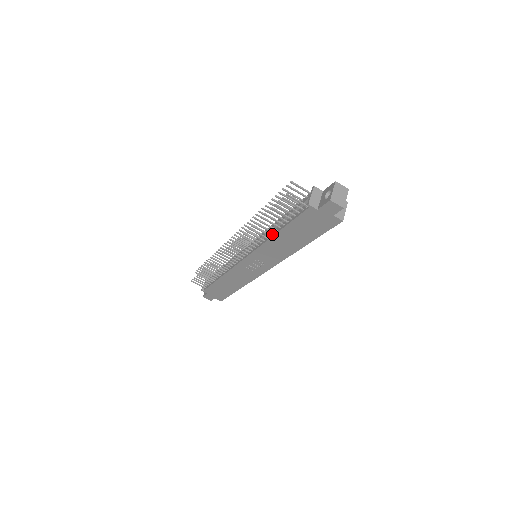
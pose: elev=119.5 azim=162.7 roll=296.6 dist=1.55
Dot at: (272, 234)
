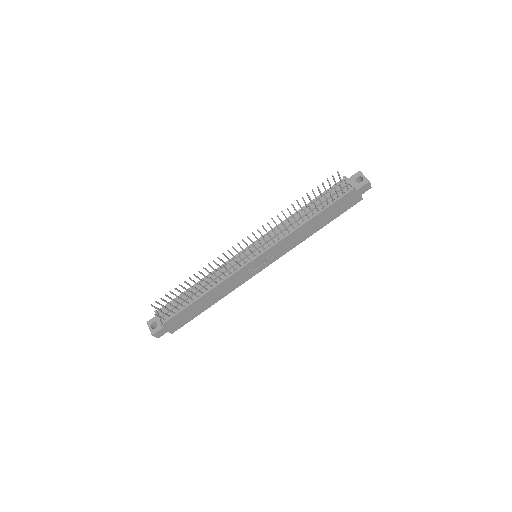
Dot at: (302, 223)
